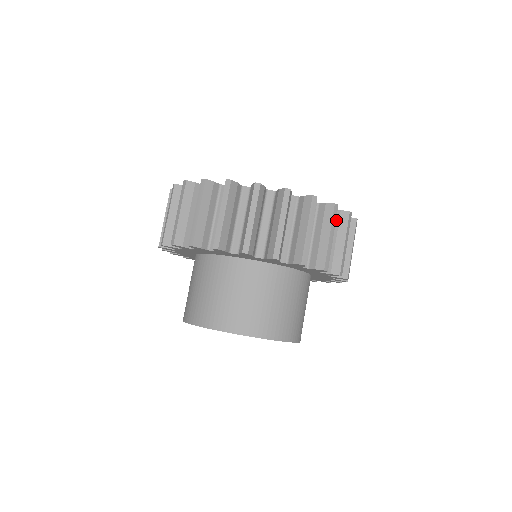
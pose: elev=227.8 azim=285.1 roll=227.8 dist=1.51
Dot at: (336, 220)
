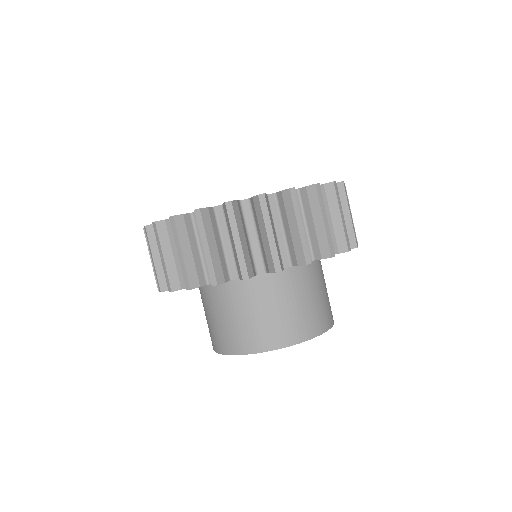
Dot at: occluded
